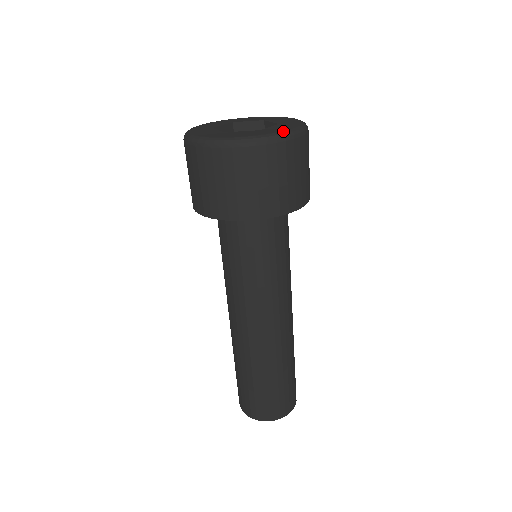
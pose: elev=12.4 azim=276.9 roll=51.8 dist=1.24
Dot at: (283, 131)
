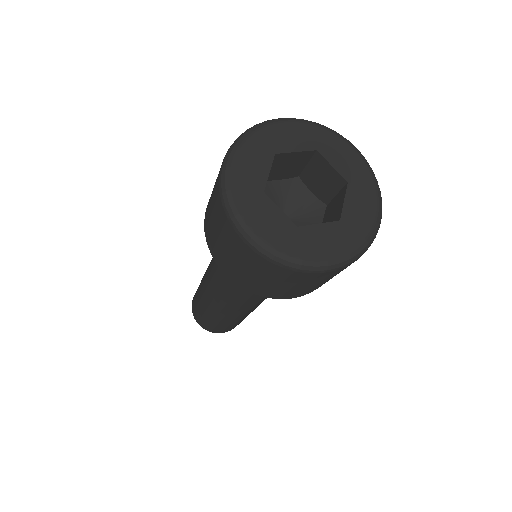
Dot at: (372, 231)
